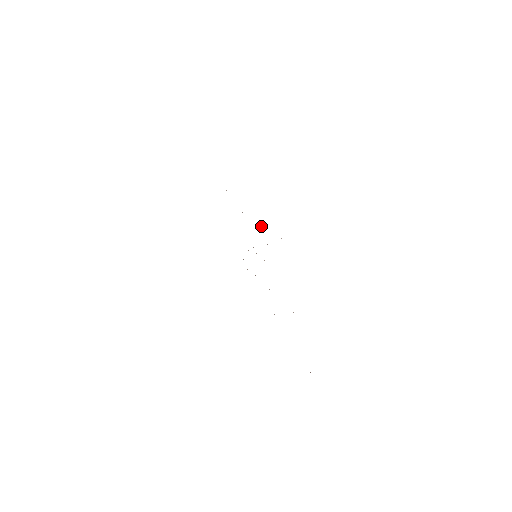
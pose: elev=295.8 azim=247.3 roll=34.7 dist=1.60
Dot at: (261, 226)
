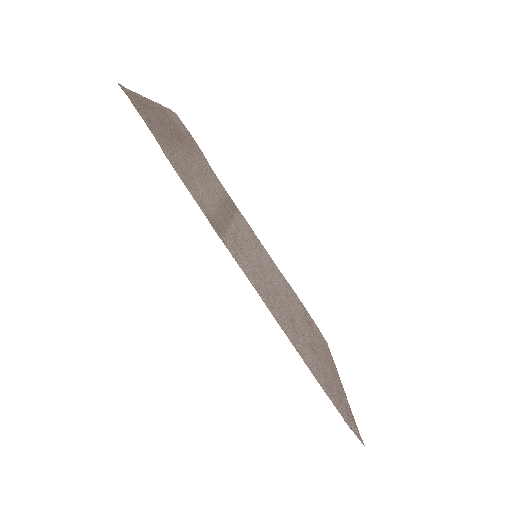
Dot at: (308, 360)
